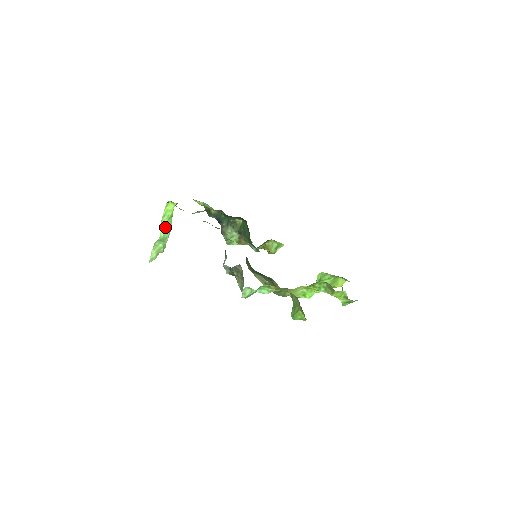
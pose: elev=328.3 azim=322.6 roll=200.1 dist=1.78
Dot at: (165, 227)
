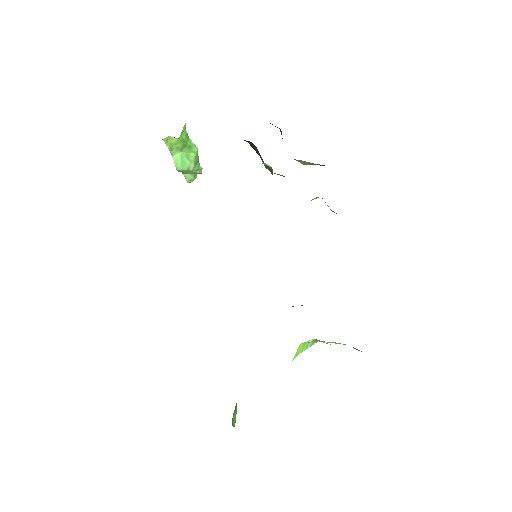
Dot at: (180, 159)
